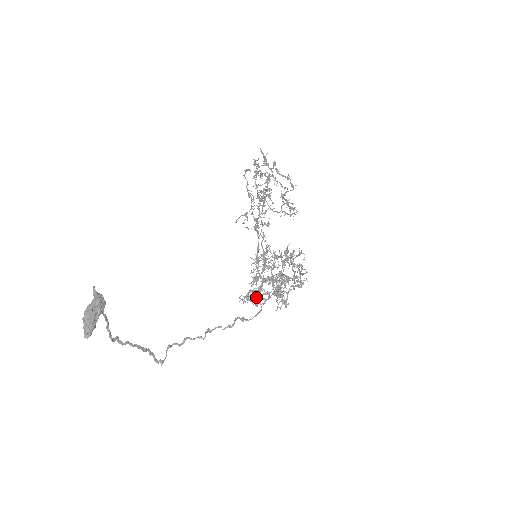
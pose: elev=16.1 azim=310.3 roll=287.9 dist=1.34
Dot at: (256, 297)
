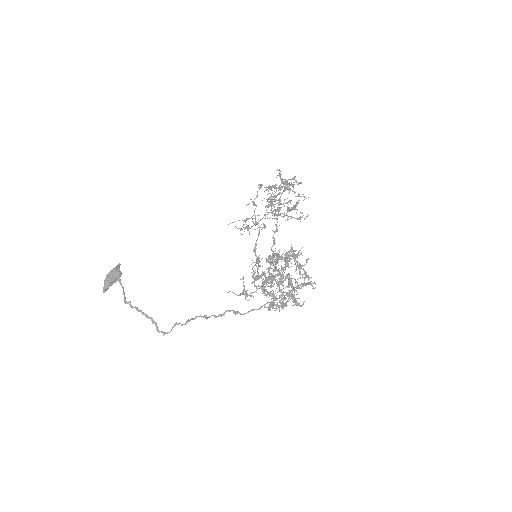
Dot at: (271, 302)
